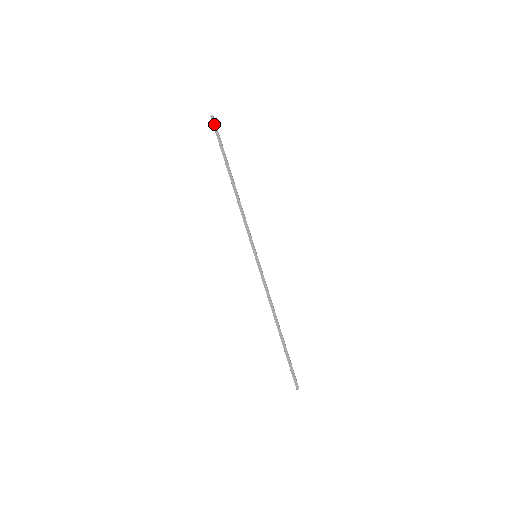
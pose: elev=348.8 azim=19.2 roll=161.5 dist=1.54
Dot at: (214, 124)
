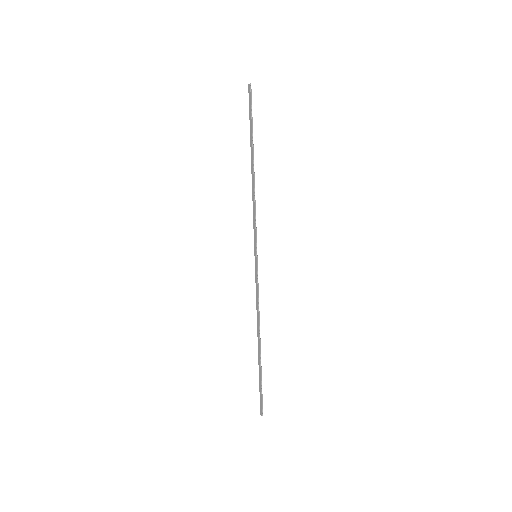
Dot at: (249, 94)
